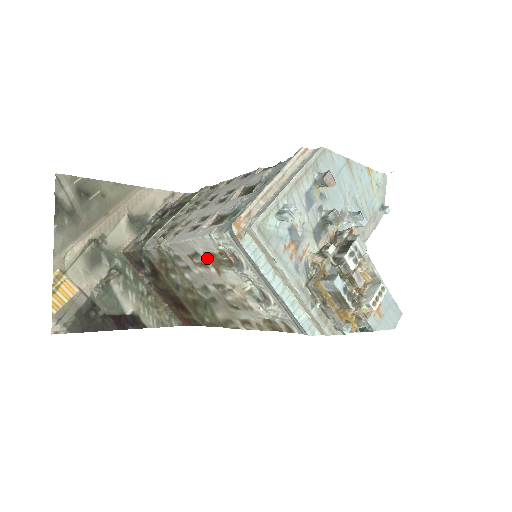
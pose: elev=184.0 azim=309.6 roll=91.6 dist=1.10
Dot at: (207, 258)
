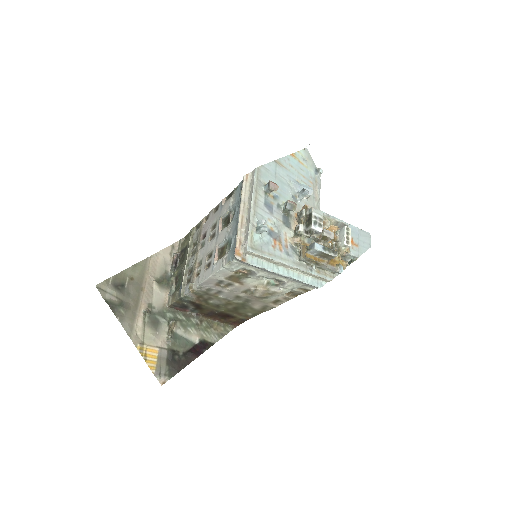
Dot at: (229, 280)
